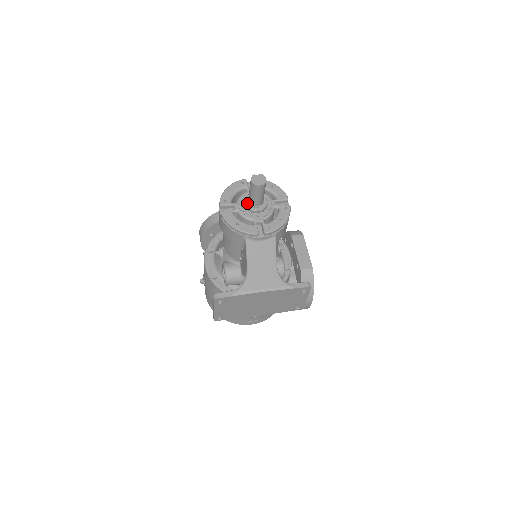
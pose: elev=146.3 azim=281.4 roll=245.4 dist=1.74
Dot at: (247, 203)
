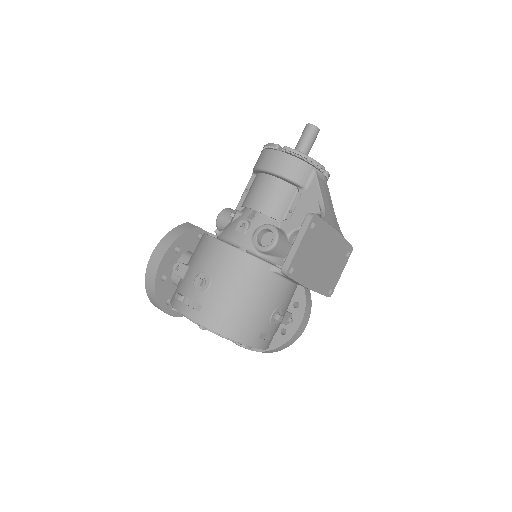
Dot at: occluded
